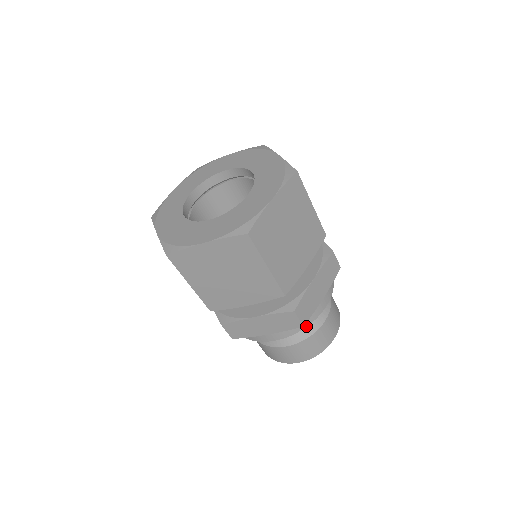
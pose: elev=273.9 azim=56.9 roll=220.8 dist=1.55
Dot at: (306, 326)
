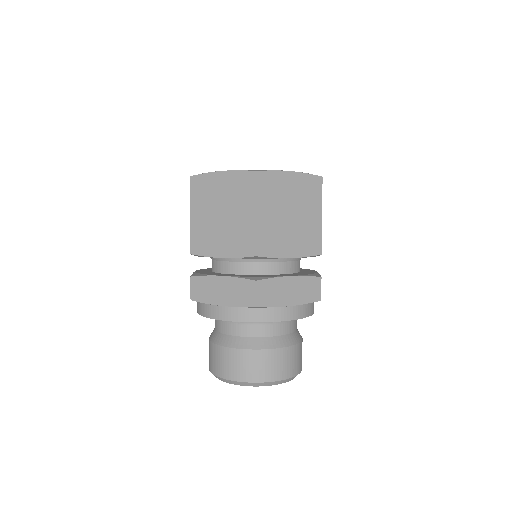
Dot at: (259, 321)
